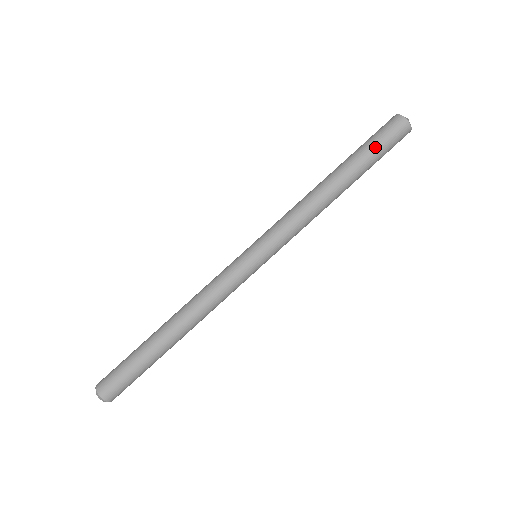
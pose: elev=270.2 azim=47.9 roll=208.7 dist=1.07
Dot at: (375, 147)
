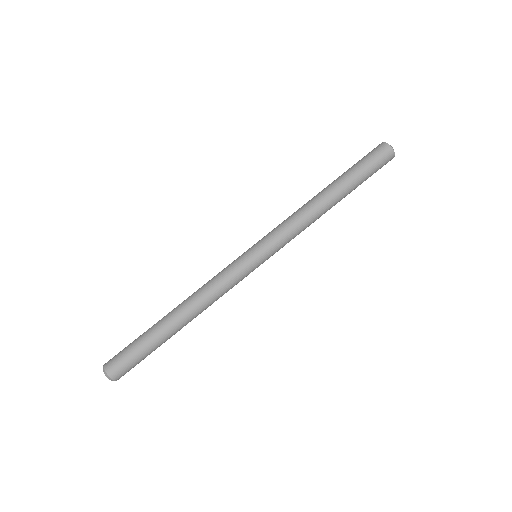
Dot at: (368, 175)
